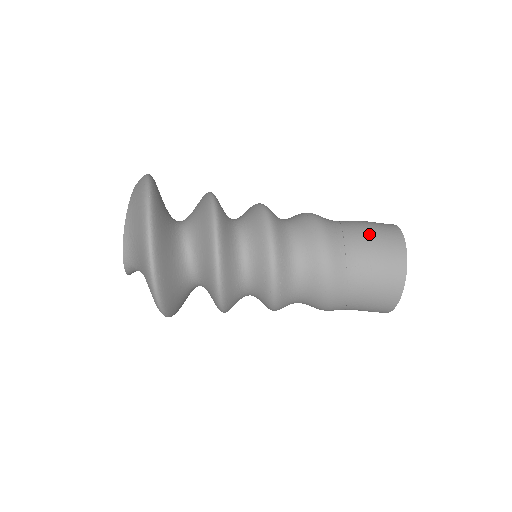
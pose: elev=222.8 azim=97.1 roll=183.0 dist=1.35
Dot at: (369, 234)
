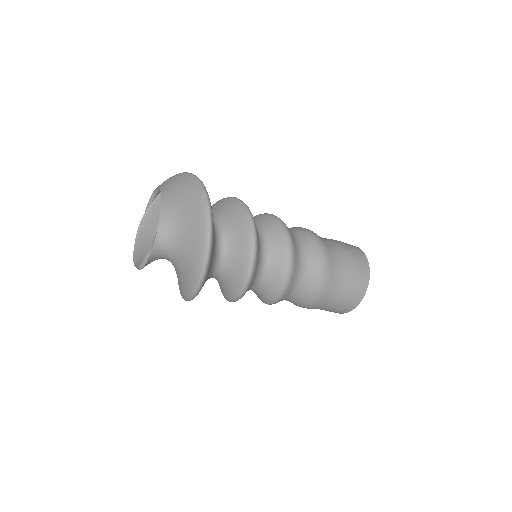
Dot at: (336, 240)
